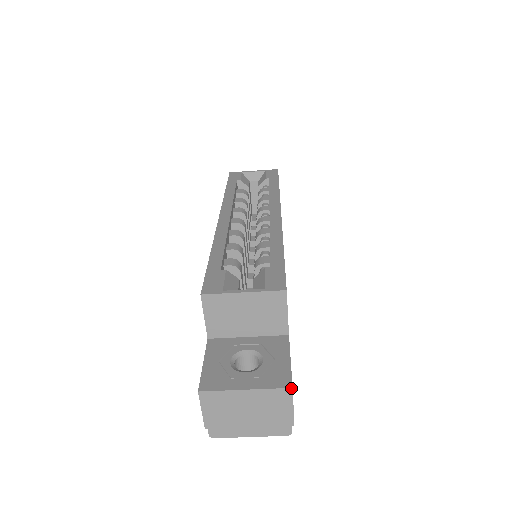
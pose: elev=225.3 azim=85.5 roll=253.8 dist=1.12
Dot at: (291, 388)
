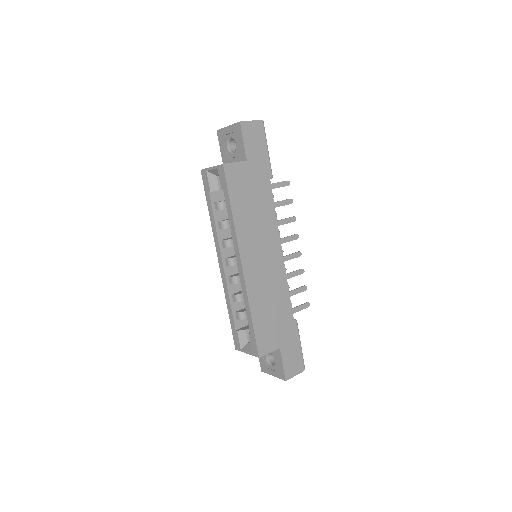
Dot at: occluded
